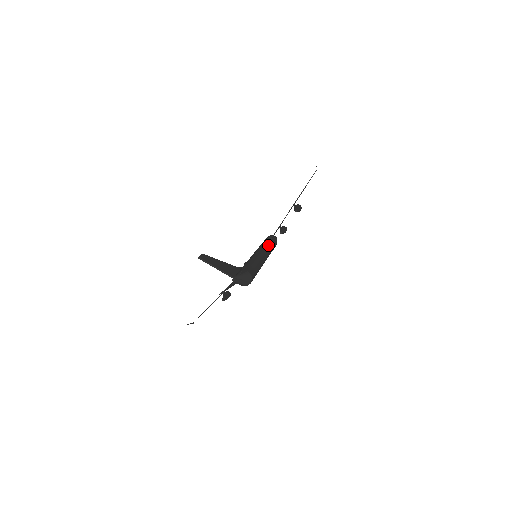
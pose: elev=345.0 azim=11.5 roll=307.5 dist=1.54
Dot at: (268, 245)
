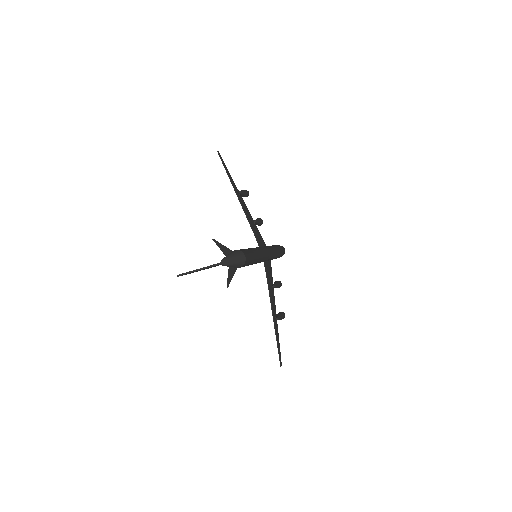
Dot at: occluded
